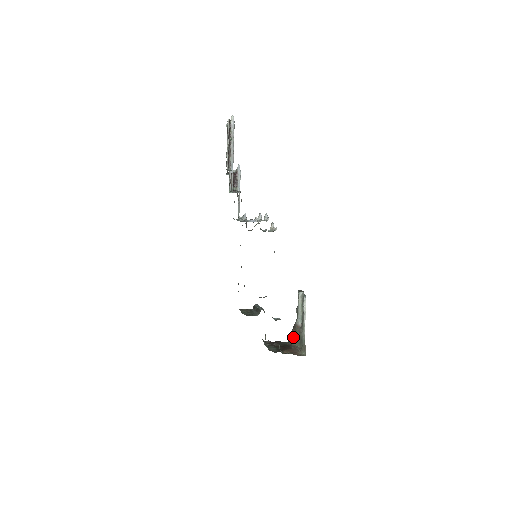
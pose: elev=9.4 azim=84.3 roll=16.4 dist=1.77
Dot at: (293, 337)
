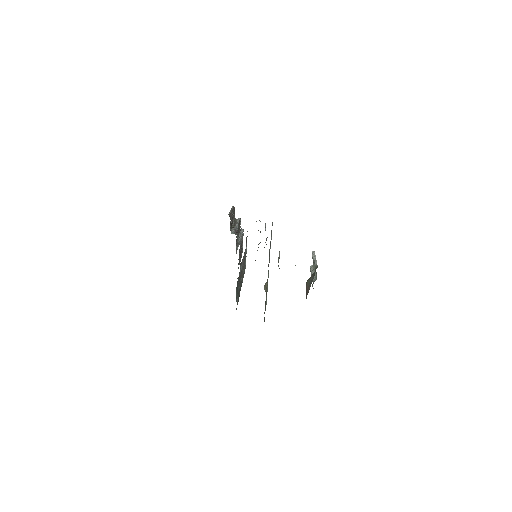
Dot at: (307, 289)
